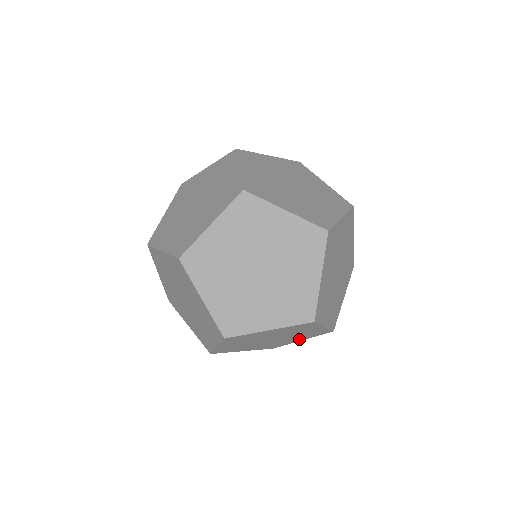
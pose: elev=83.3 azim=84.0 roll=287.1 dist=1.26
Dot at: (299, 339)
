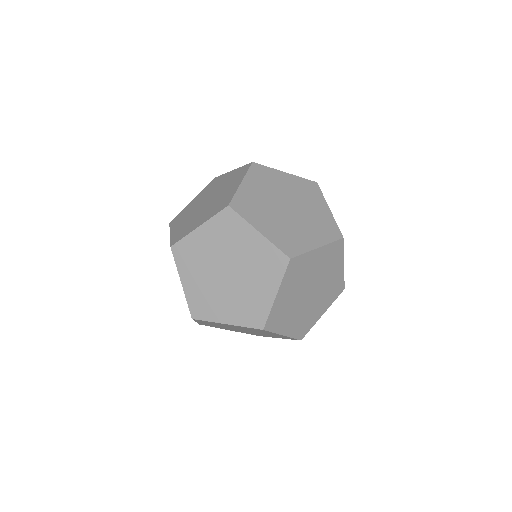
Dot at: (230, 315)
